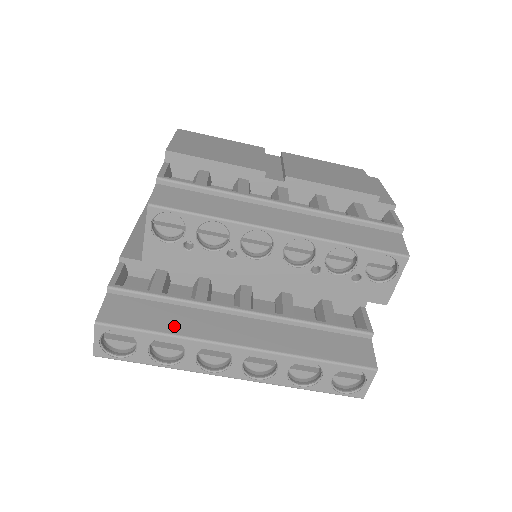
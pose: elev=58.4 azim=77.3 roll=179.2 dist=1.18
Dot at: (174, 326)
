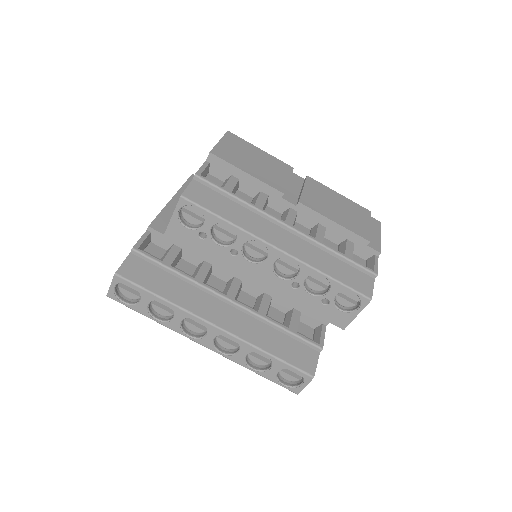
Dot at: (172, 294)
